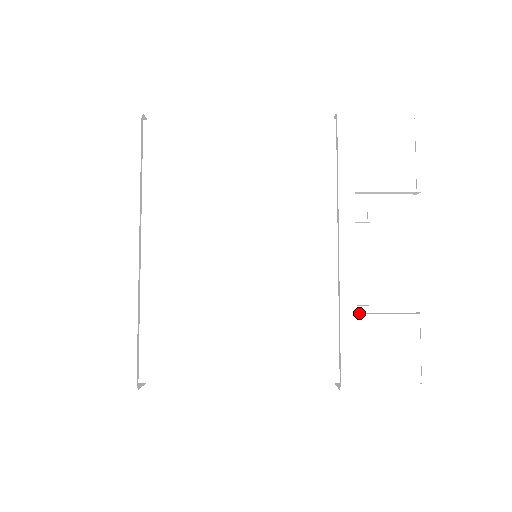
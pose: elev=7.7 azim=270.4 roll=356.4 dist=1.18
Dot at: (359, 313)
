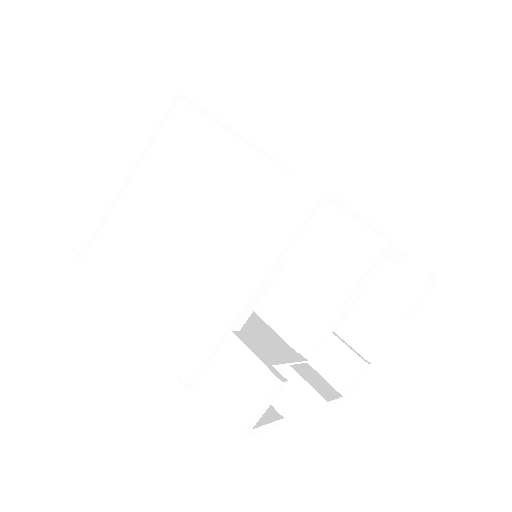
Dot at: (290, 370)
